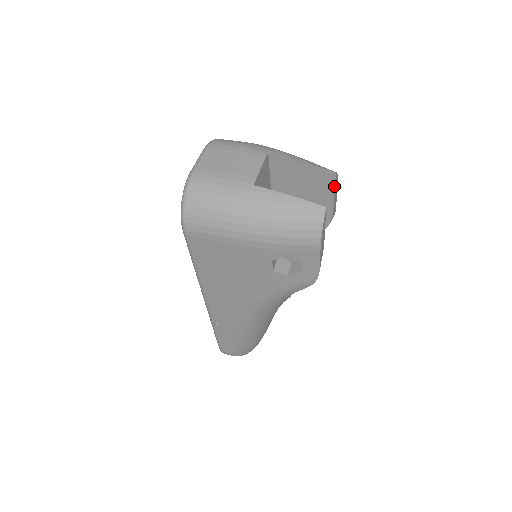
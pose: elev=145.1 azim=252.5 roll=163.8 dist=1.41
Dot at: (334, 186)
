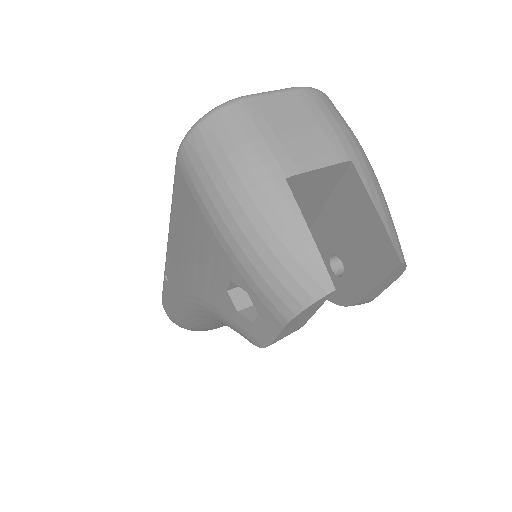
Dot at: (387, 275)
